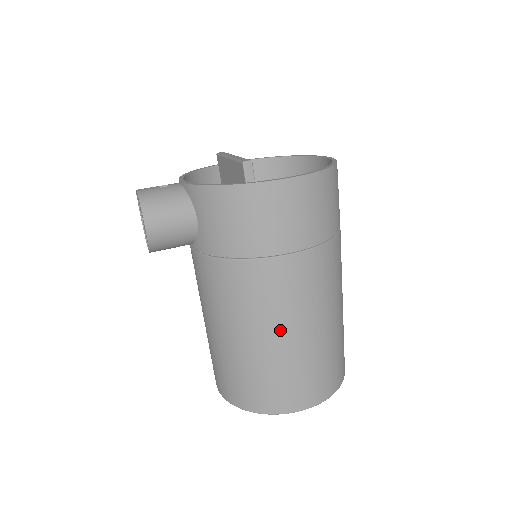
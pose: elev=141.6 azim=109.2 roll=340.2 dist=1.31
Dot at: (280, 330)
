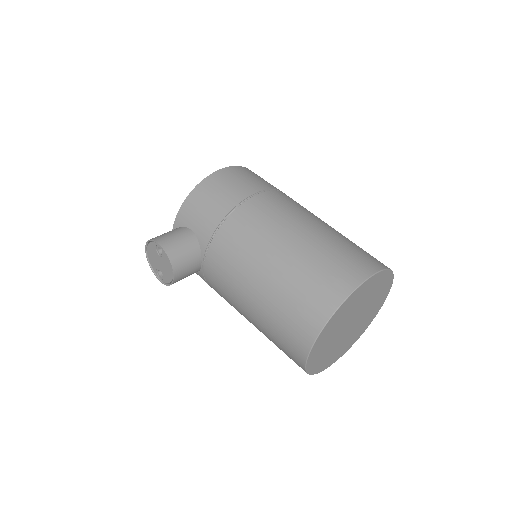
Dot at: (291, 233)
